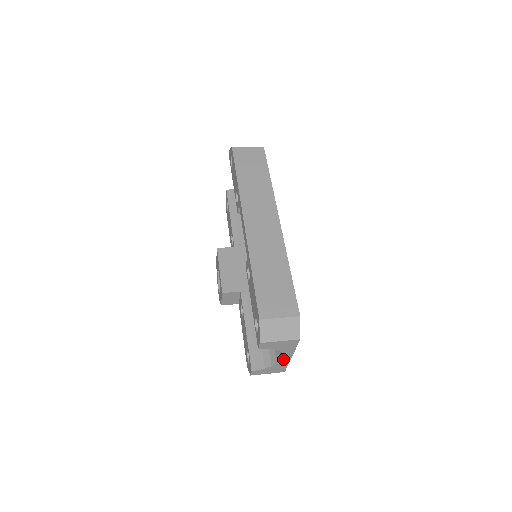
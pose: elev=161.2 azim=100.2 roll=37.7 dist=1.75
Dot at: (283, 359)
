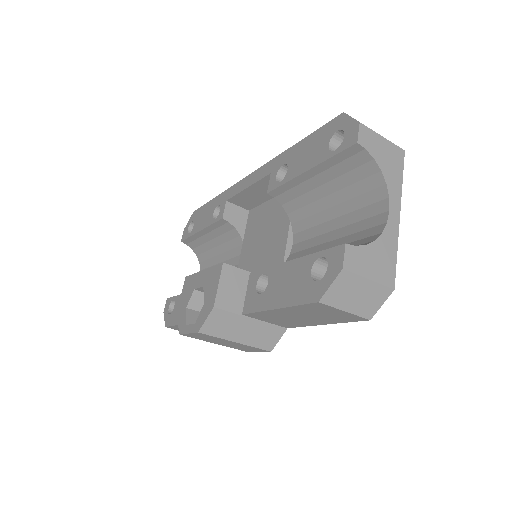
Dot at: (389, 218)
